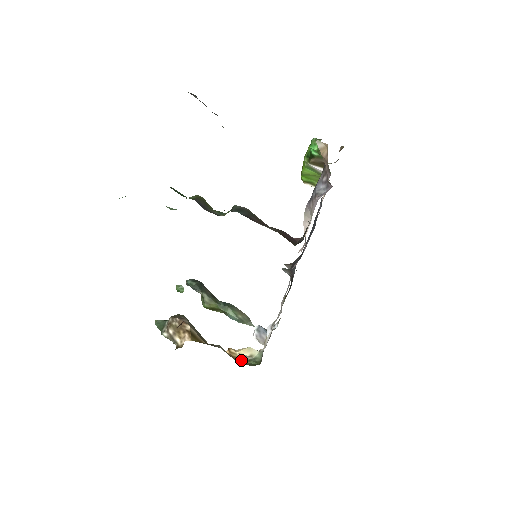
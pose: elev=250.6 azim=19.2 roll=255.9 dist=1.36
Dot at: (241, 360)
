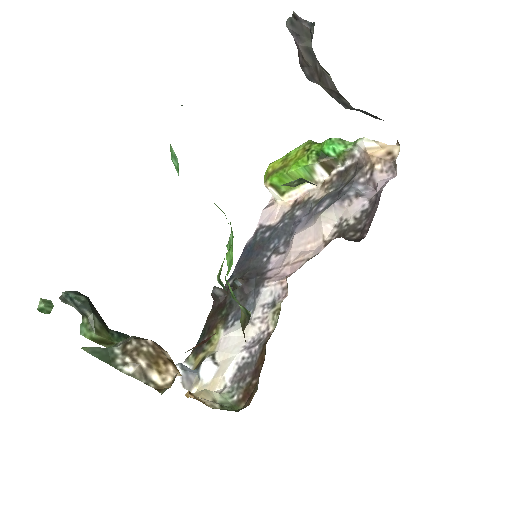
Dot at: (213, 406)
